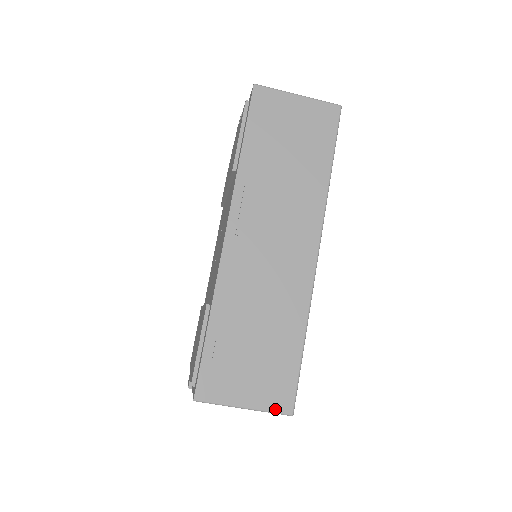
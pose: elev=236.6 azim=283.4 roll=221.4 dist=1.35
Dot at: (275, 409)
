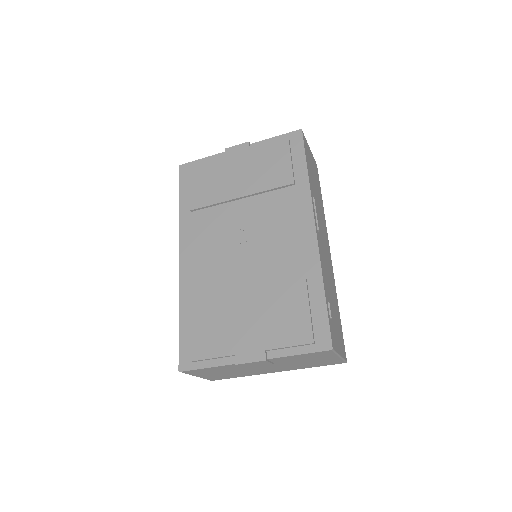
Dot at: (344, 357)
